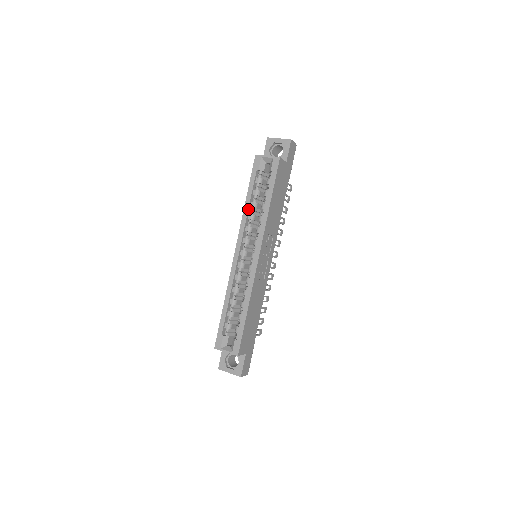
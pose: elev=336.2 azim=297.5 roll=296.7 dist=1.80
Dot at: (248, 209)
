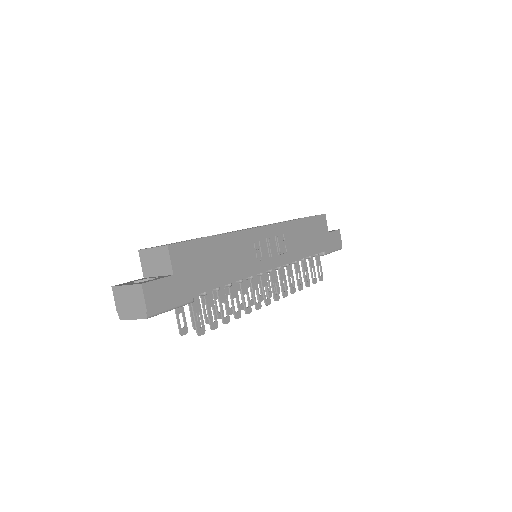
Dot at: occluded
